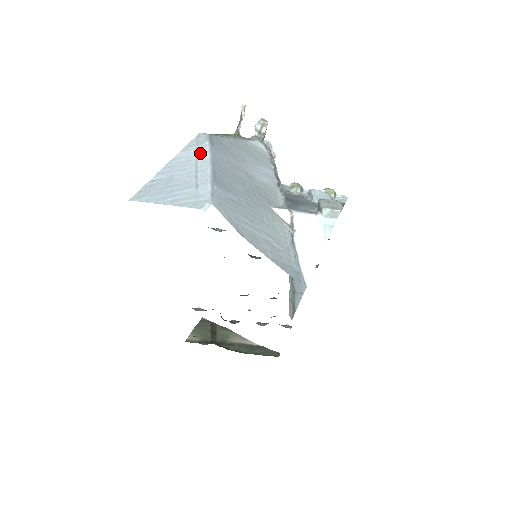
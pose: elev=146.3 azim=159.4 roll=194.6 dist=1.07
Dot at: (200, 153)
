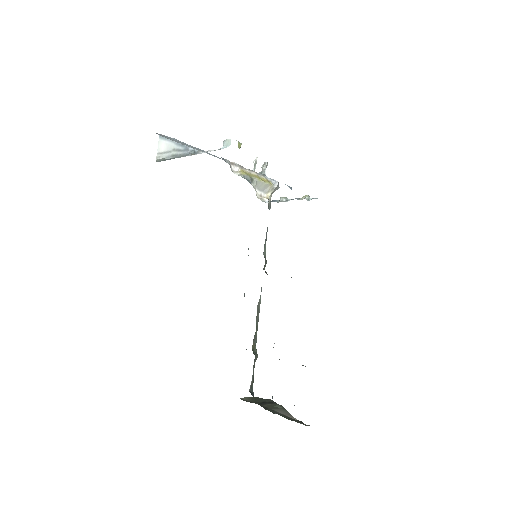
Dot at: occluded
